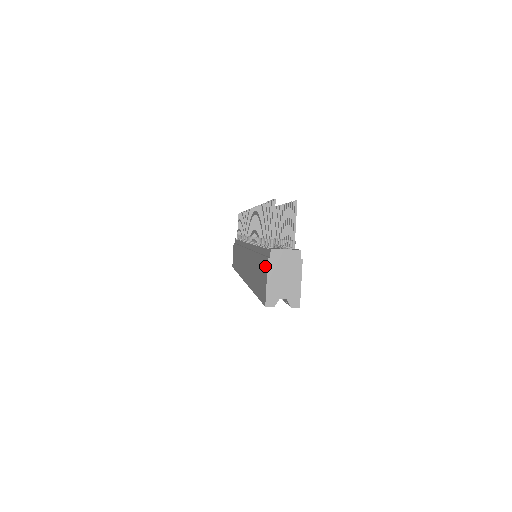
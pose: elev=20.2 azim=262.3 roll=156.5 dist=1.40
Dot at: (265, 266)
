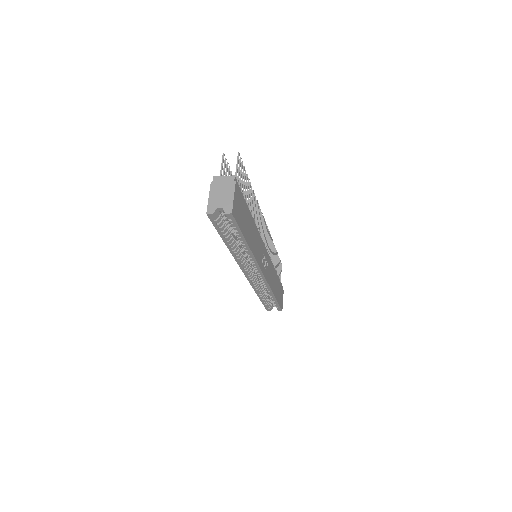
Dot at: occluded
